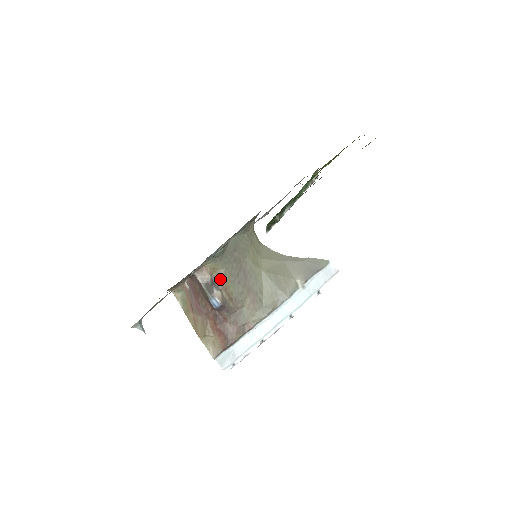
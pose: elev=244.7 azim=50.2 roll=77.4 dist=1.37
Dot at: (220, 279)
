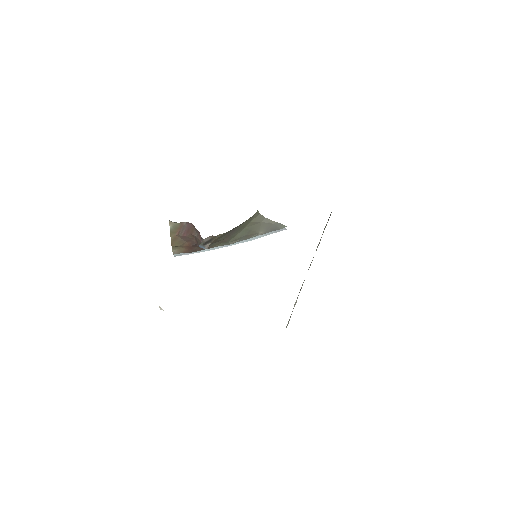
Dot at: (216, 238)
